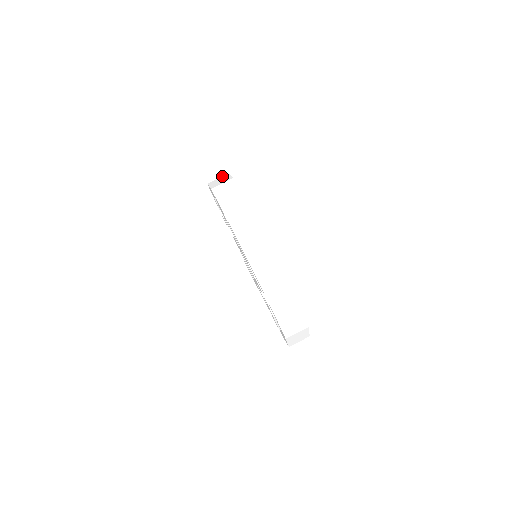
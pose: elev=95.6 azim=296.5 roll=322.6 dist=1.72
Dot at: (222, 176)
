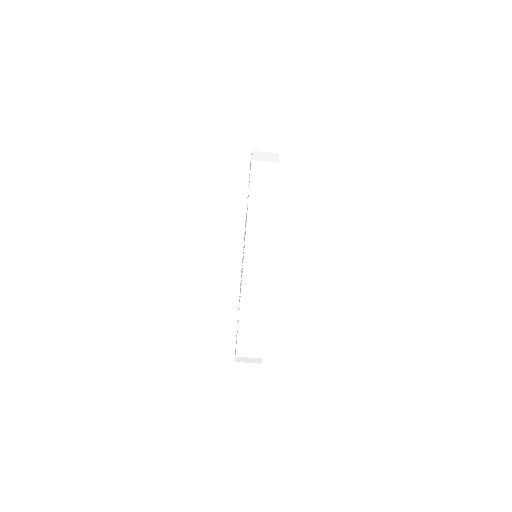
Dot at: (271, 193)
